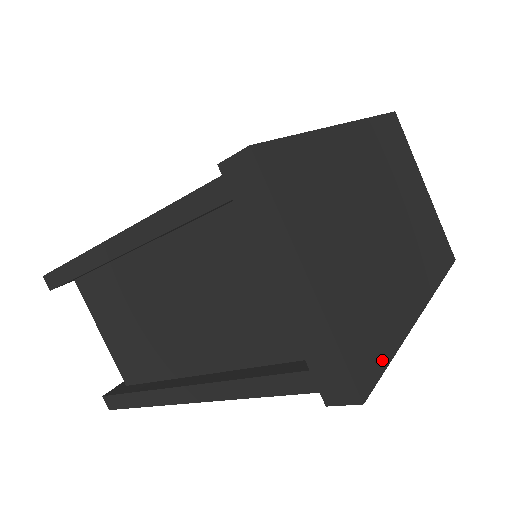
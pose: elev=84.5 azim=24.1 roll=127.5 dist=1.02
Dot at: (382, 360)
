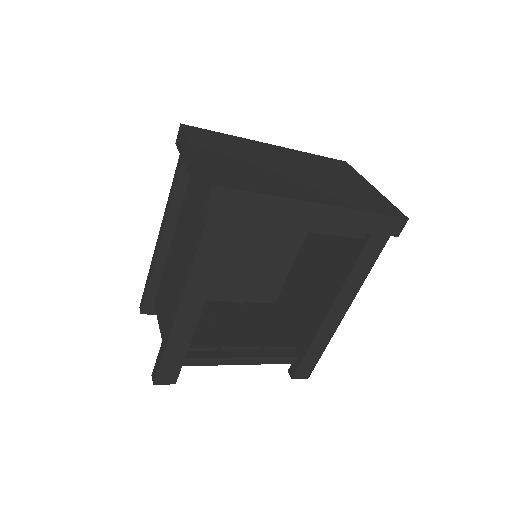
Dot at: (248, 188)
